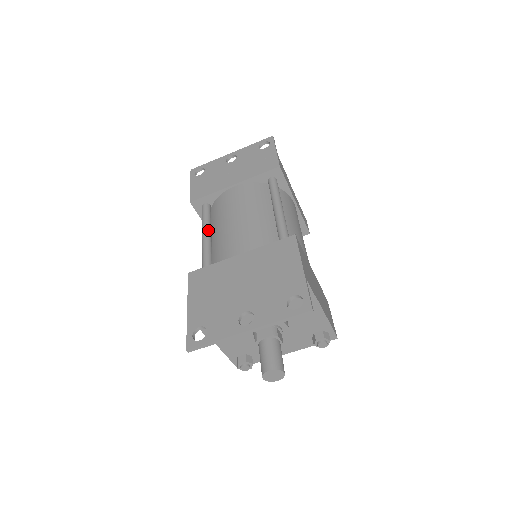
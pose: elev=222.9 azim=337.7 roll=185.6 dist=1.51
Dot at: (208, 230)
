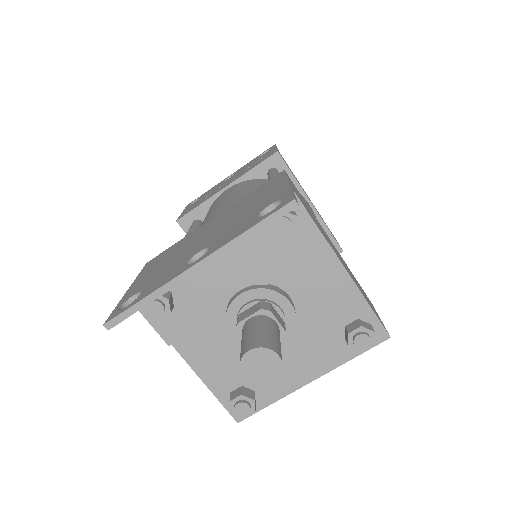
Dot at: occluded
